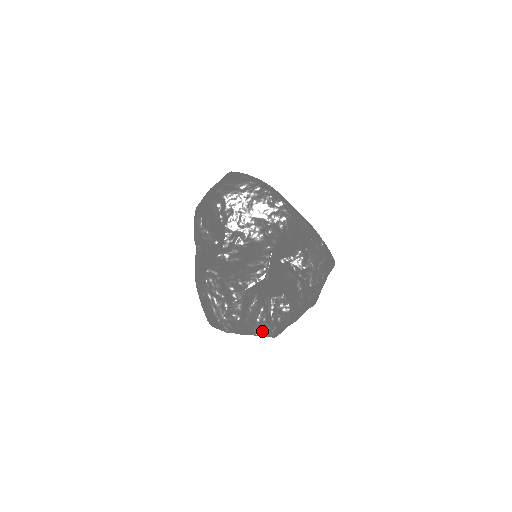
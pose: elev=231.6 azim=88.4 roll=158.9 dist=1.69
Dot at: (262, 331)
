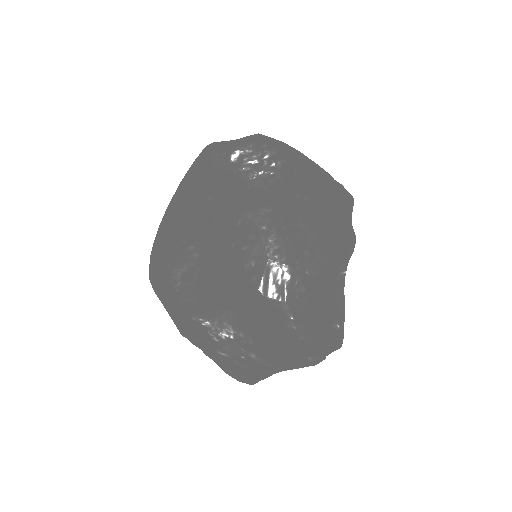
Dot at: (312, 341)
